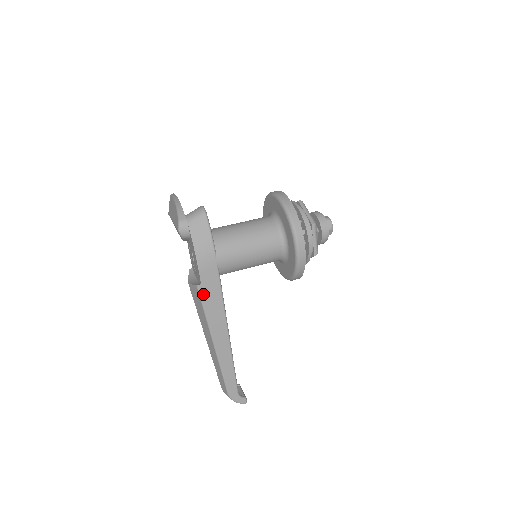
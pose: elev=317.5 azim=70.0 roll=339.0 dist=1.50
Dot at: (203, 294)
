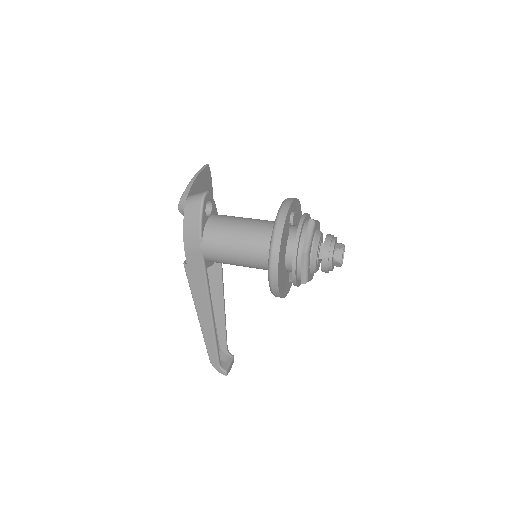
Dot at: (188, 272)
